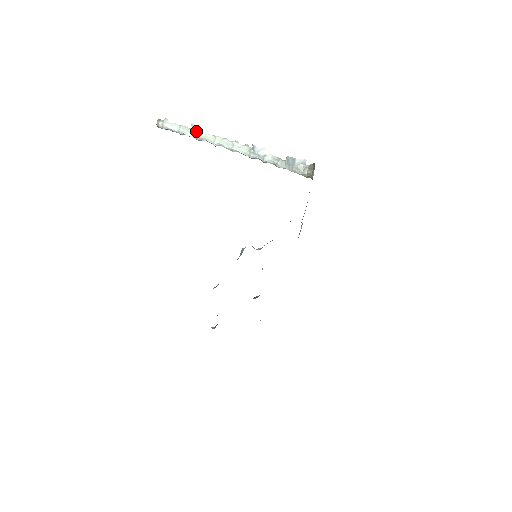
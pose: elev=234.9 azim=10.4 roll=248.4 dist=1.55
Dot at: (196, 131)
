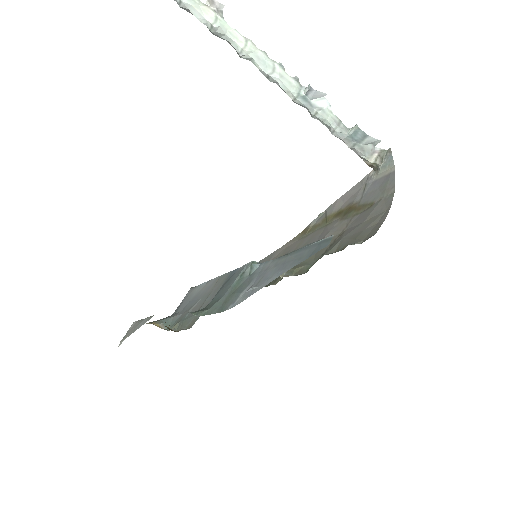
Dot at: (214, 15)
